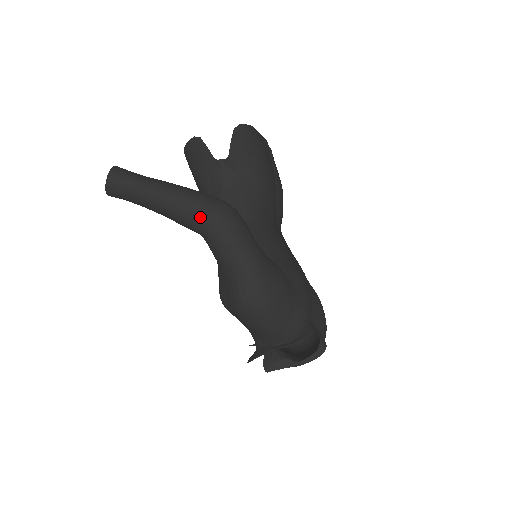
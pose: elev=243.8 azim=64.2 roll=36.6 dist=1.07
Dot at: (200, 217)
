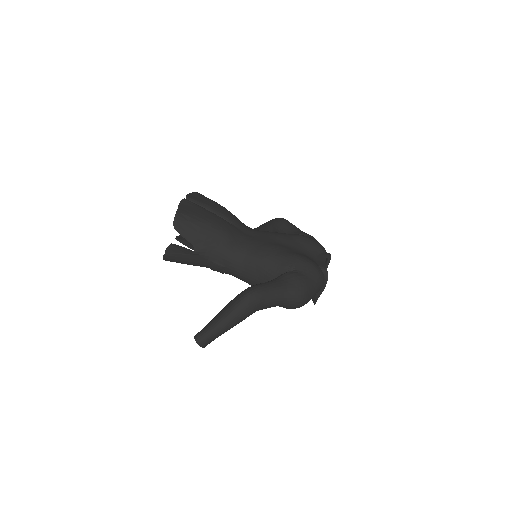
Dot at: (249, 312)
